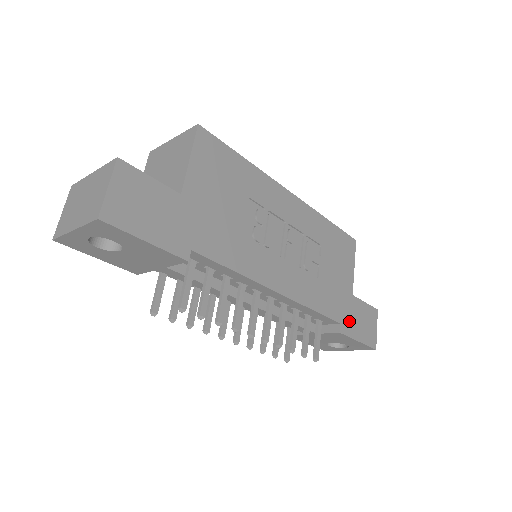
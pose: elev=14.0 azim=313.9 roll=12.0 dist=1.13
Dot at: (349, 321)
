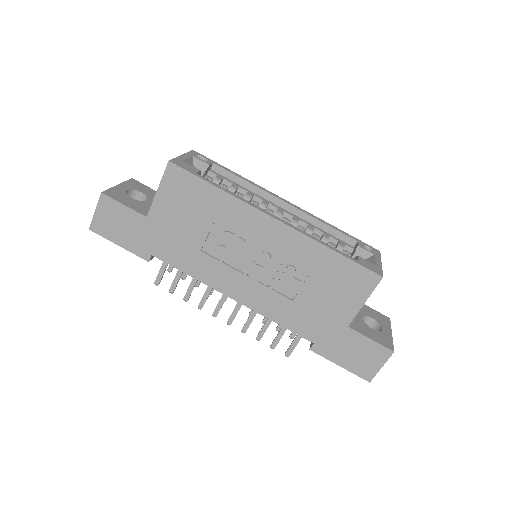
Dot at: (331, 346)
